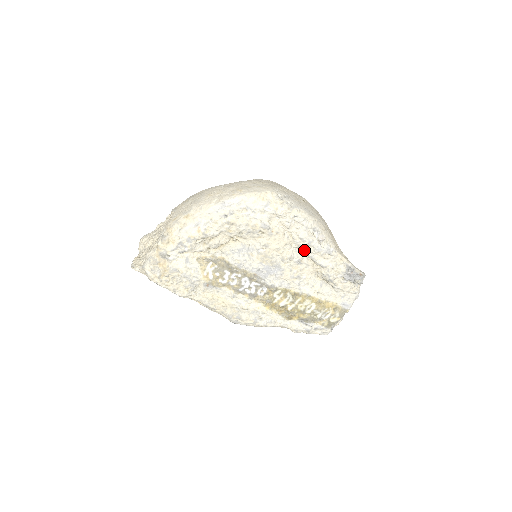
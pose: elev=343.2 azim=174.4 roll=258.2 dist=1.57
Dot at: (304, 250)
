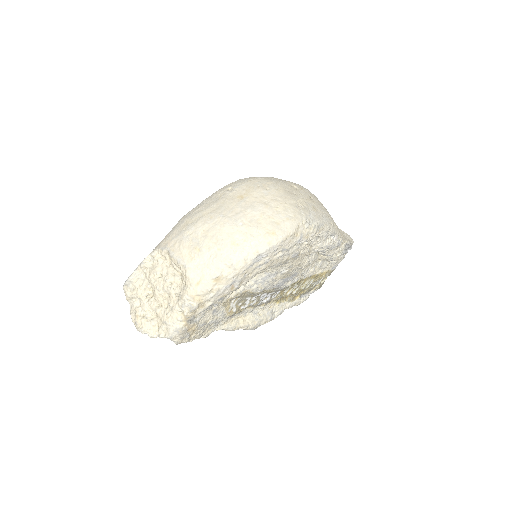
Dot at: occluded
